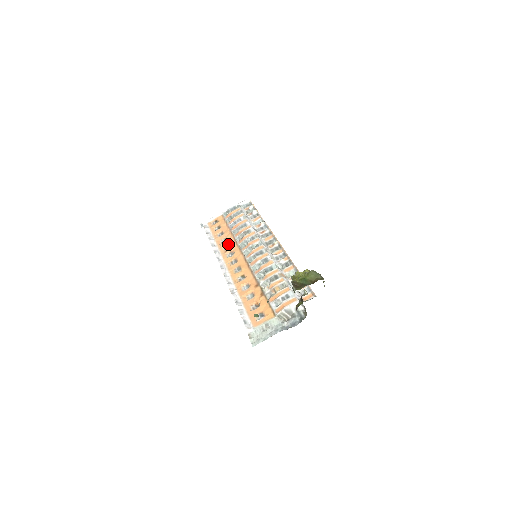
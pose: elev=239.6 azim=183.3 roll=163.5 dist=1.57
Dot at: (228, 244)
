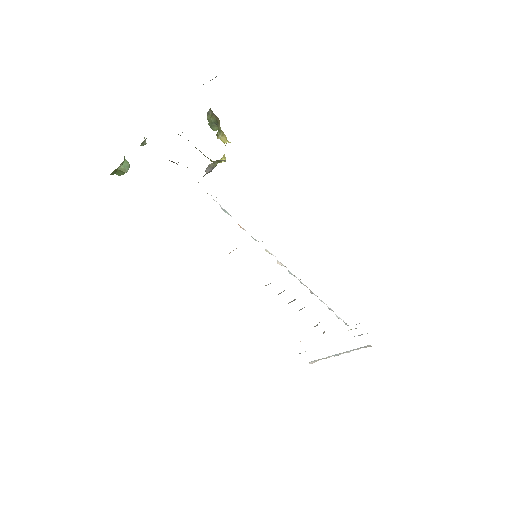
Dot at: occluded
